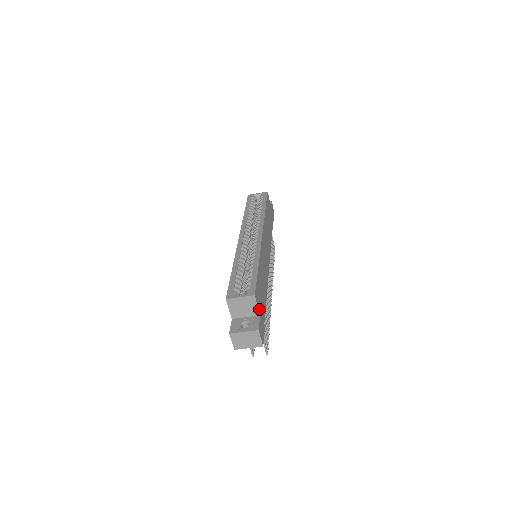
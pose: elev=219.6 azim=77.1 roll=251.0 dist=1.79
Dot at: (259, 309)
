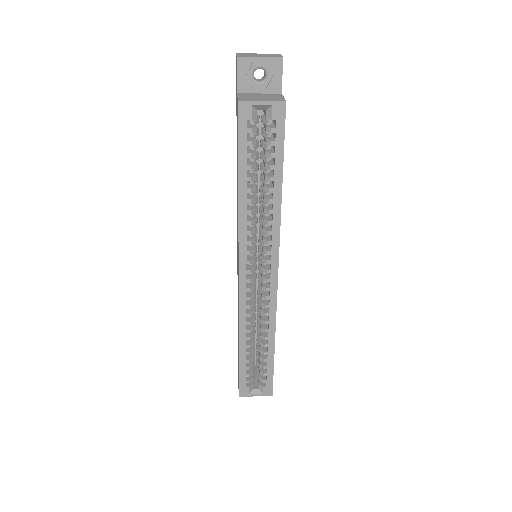
Dot at: occluded
